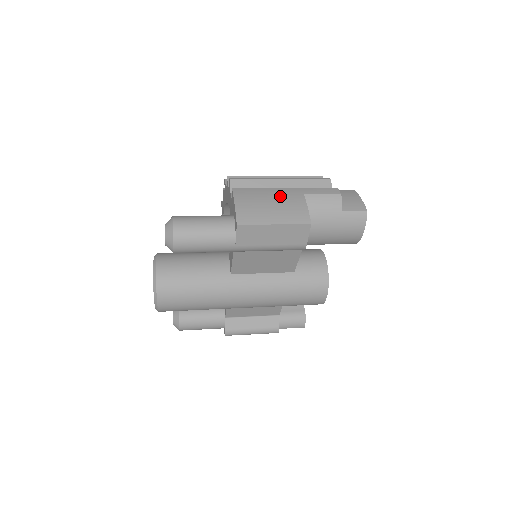
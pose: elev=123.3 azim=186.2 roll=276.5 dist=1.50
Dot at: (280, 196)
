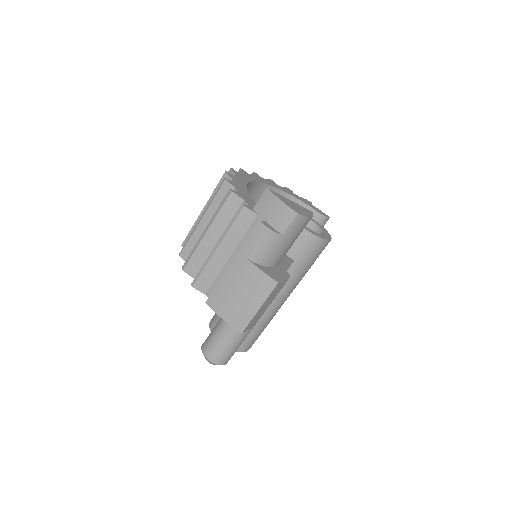
Dot at: (237, 279)
